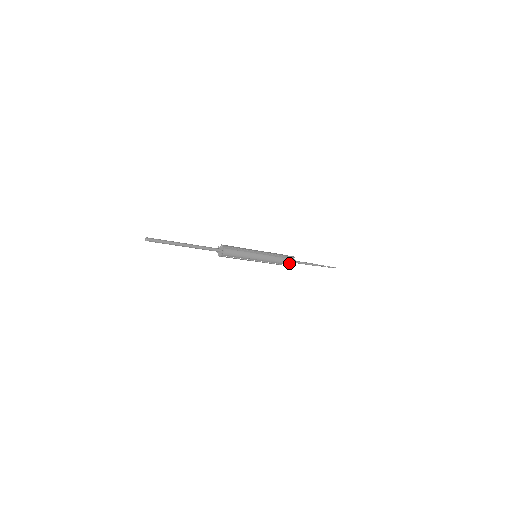
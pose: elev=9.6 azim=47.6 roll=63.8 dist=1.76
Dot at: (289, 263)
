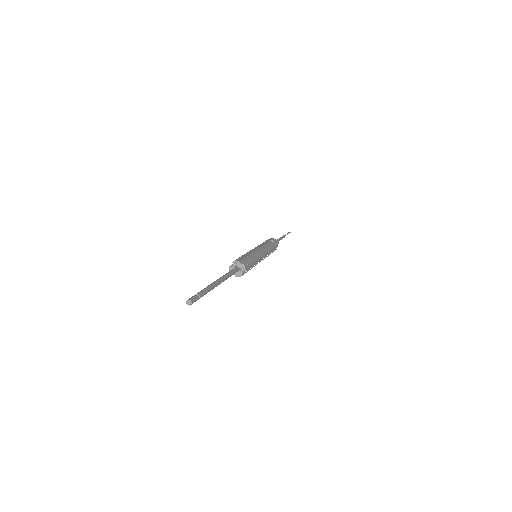
Dot at: (276, 247)
